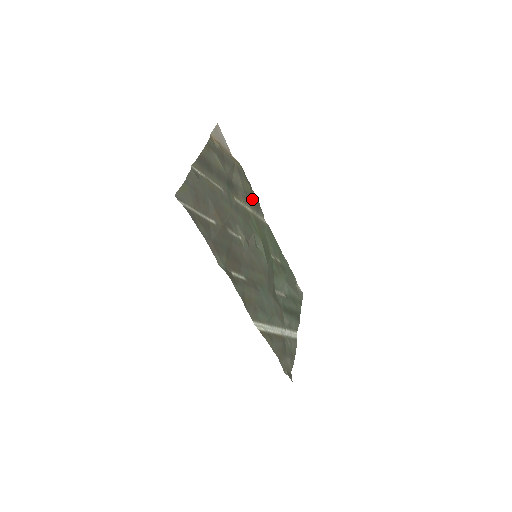
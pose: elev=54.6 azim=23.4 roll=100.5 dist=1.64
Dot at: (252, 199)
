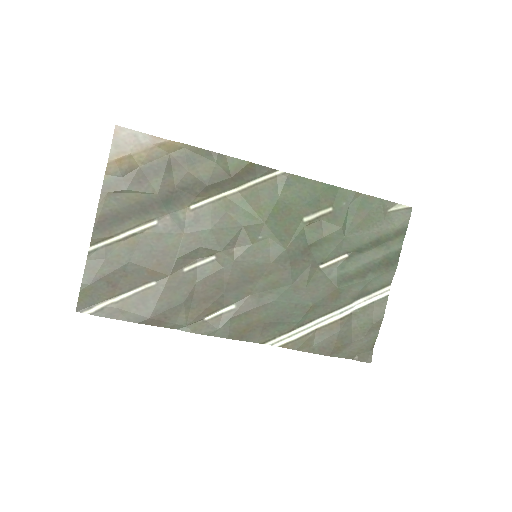
Dot at: (228, 176)
